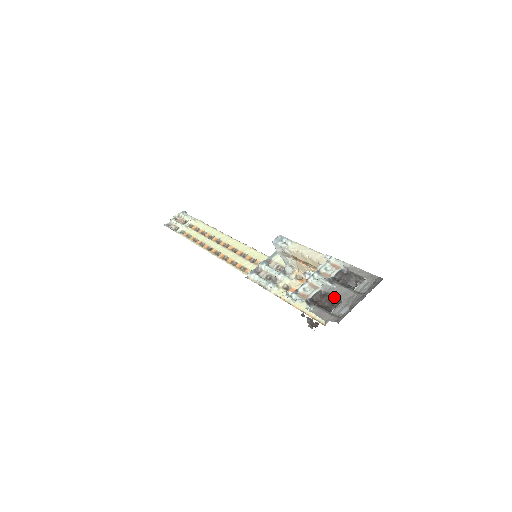
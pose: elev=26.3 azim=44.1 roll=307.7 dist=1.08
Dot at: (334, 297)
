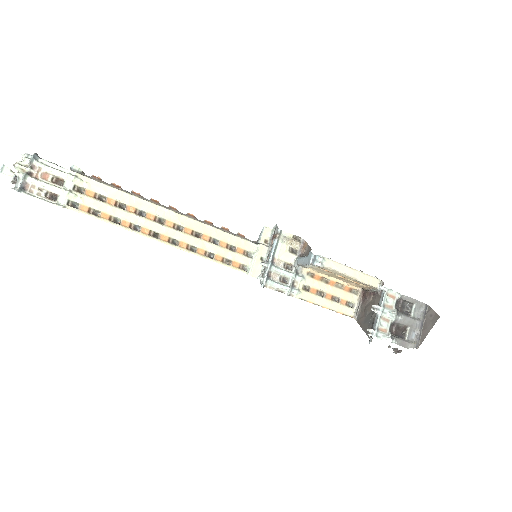
Dot at: (402, 325)
